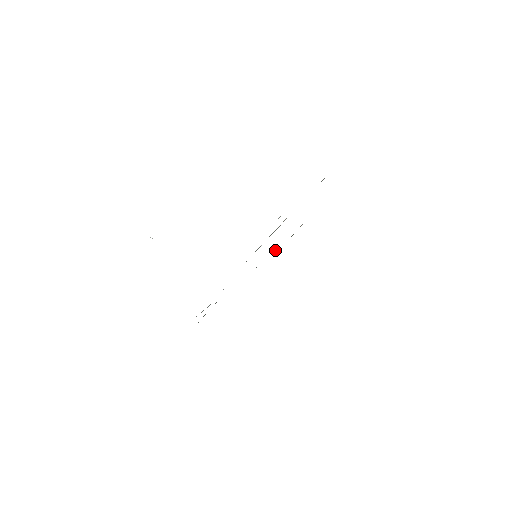
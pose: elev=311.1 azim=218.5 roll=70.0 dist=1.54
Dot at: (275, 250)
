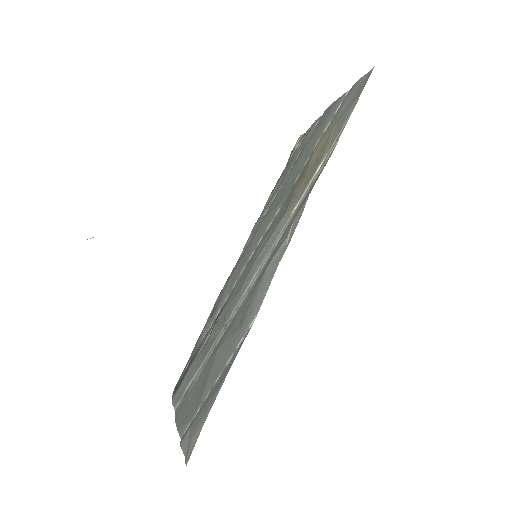
Dot at: (272, 194)
